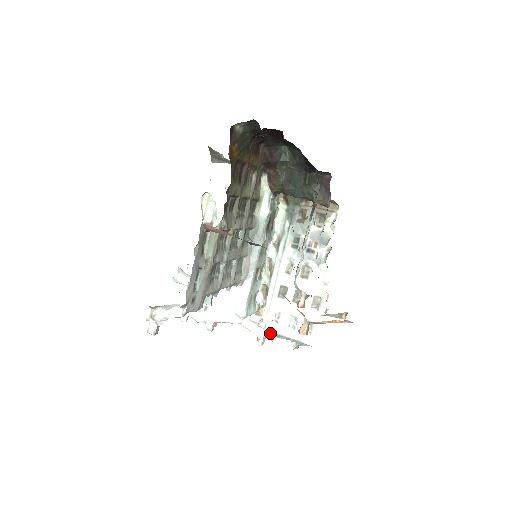
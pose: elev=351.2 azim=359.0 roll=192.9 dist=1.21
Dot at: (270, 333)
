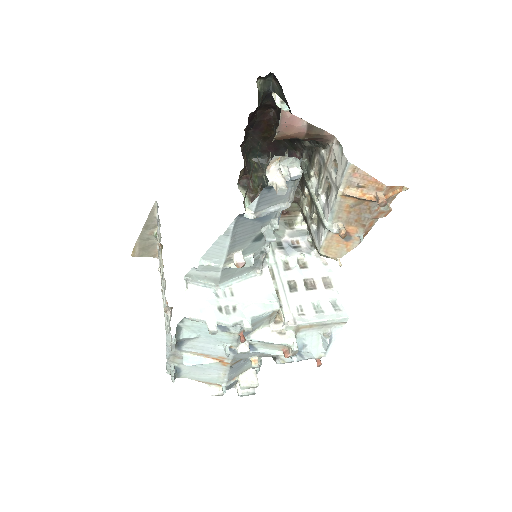
Dot at: occluded
